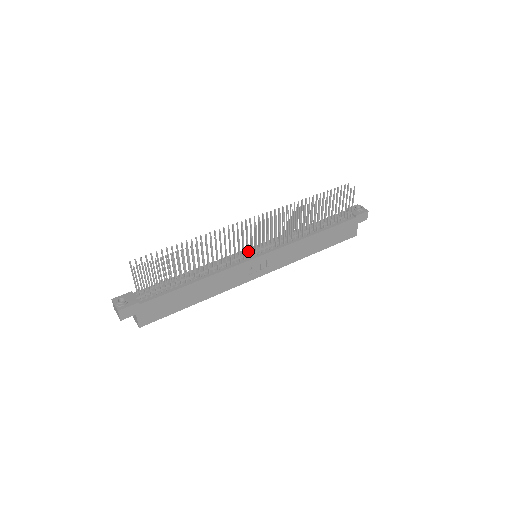
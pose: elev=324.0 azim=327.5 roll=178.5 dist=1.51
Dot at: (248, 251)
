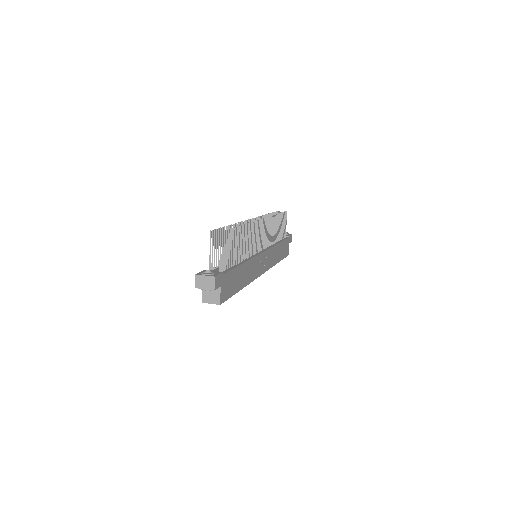
Dot at: (257, 246)
